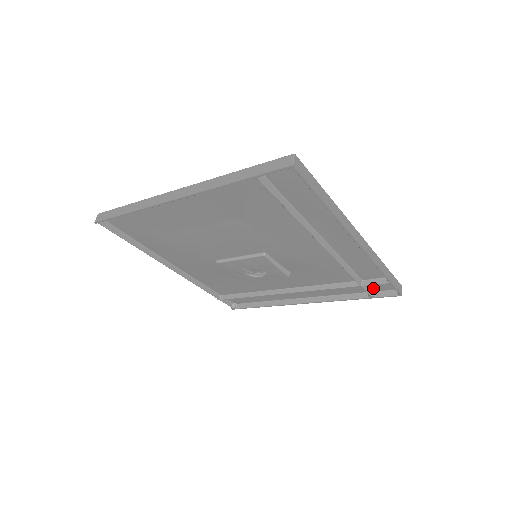
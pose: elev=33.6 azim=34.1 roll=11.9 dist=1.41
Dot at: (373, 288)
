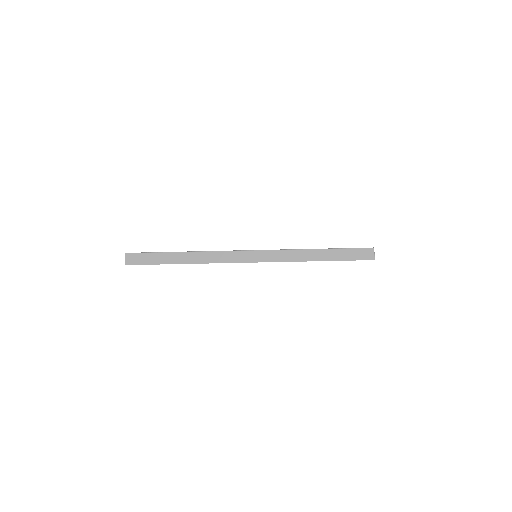
Dot at: occluded
